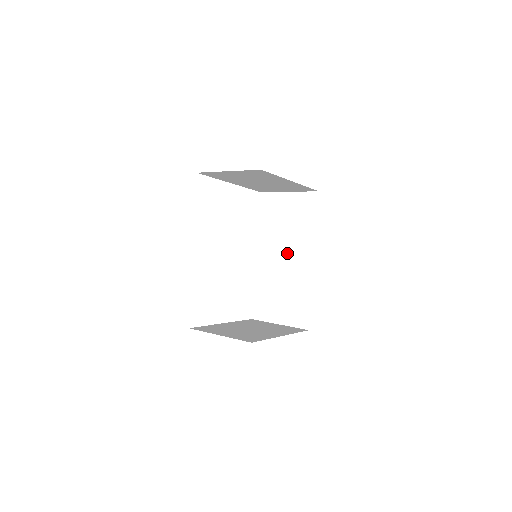
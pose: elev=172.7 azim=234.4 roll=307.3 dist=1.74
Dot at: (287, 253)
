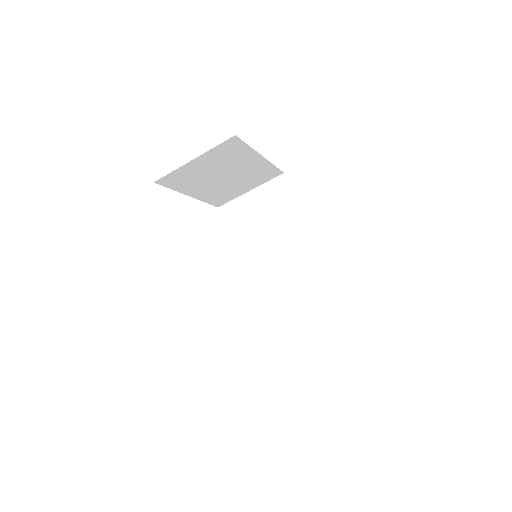
Dot at: (279, 252)
